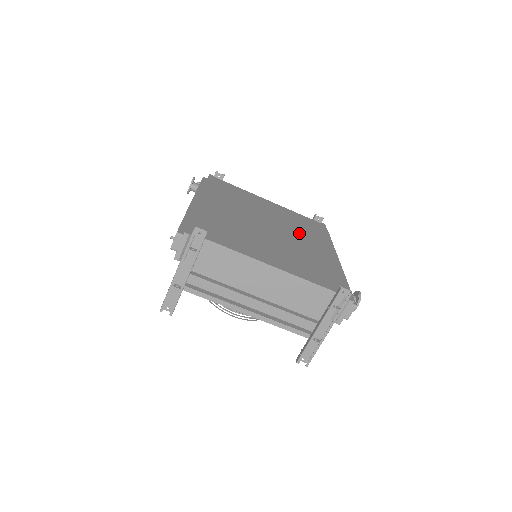
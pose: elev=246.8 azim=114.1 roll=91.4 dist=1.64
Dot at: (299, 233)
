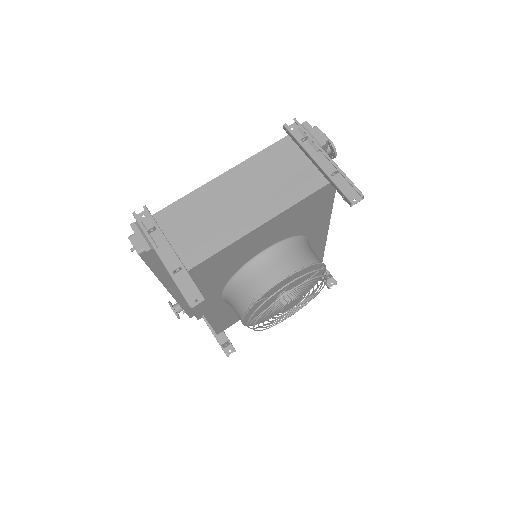
Dot at: occluded
